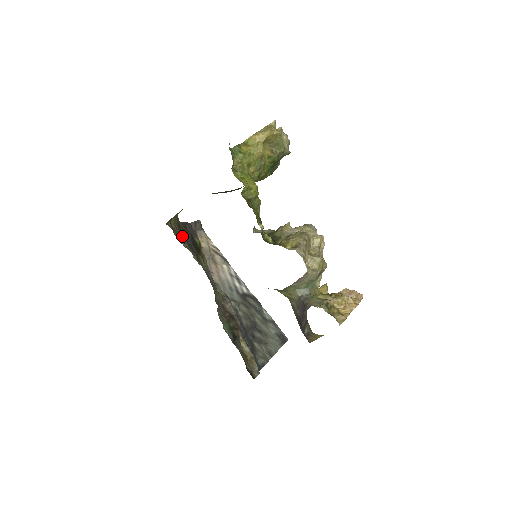
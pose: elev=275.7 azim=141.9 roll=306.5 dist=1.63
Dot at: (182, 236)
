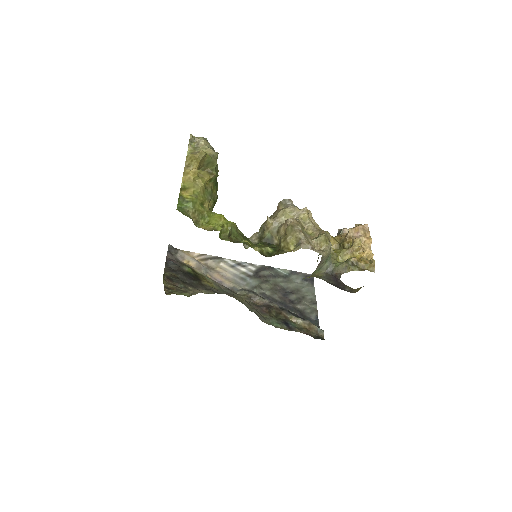
Dot at: (181, 286)
